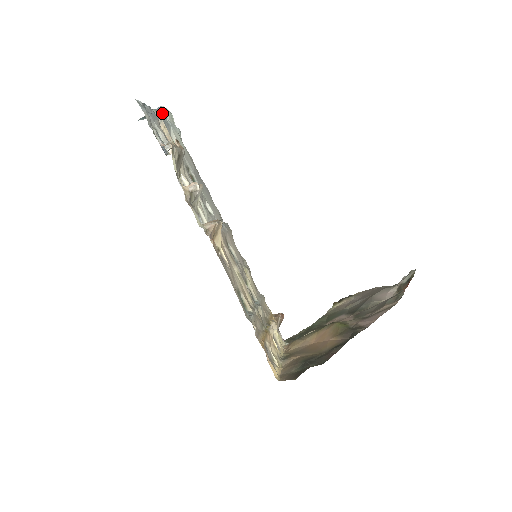
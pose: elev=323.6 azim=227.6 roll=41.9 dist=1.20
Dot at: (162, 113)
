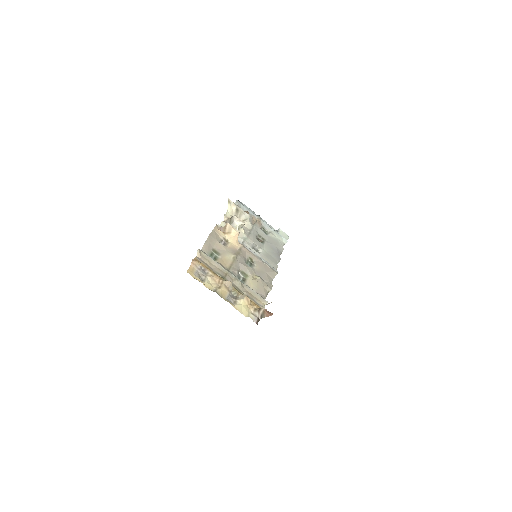
Dot at: occluded
